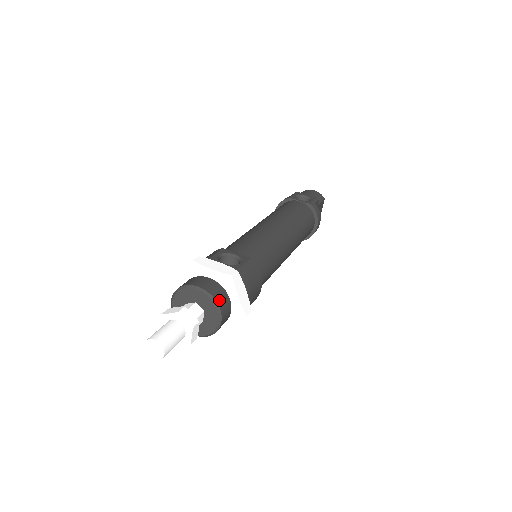
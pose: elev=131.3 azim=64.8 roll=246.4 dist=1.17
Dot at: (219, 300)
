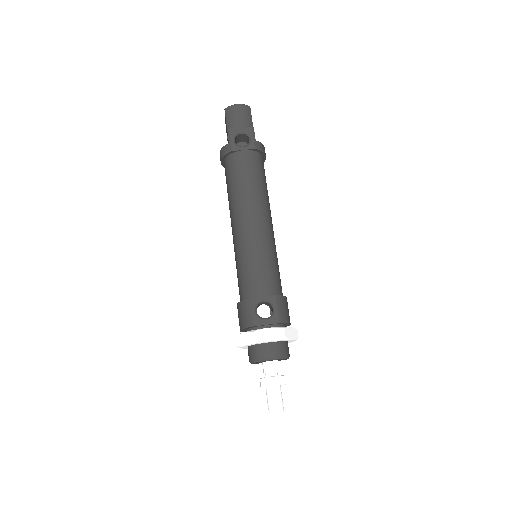
Dot at: (285, 353)
